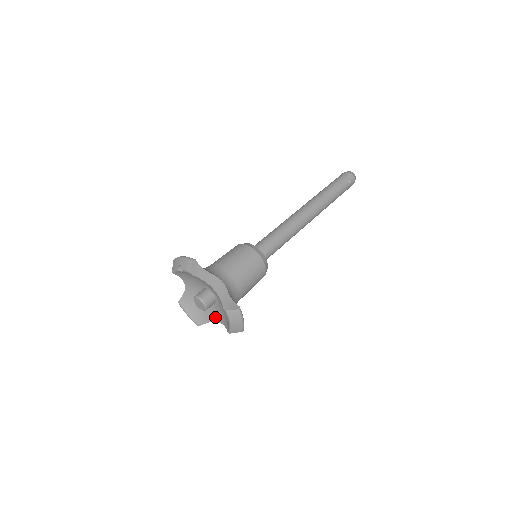
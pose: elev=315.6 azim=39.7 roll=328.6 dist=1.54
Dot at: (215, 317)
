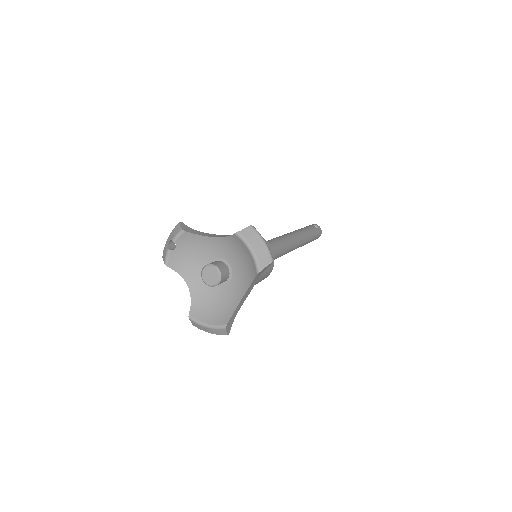
Dot at: (238, 295)
